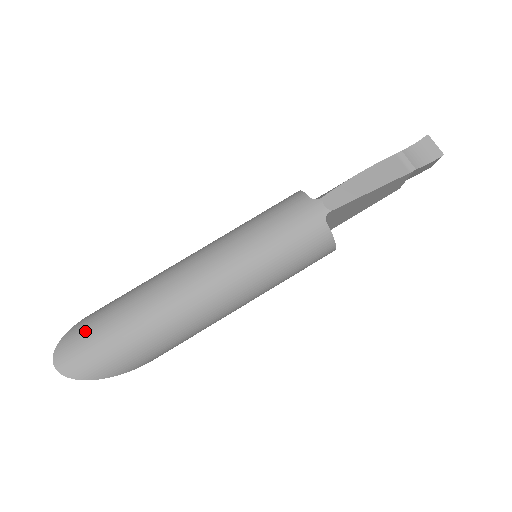
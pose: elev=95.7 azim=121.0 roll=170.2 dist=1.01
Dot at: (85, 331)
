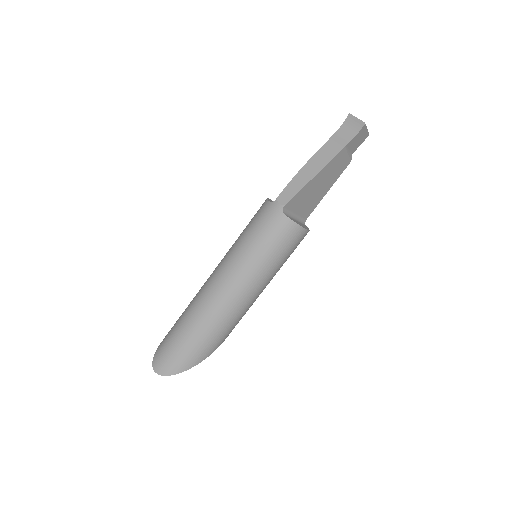
Dot at: (165, 344)
